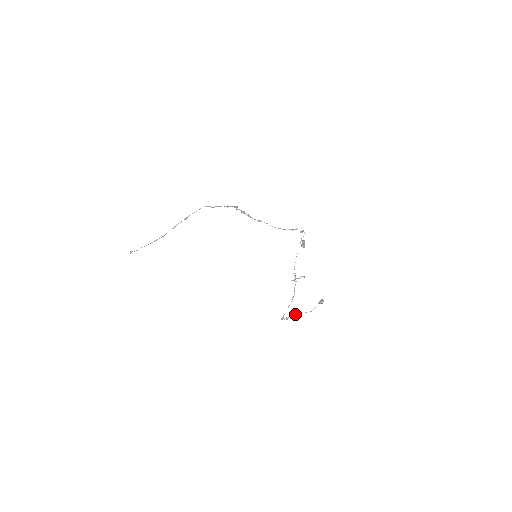
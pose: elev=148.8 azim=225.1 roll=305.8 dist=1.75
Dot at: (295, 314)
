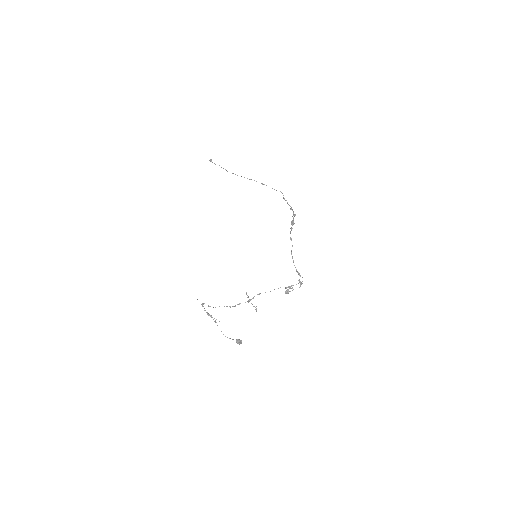
Dot at: (214, 321)
